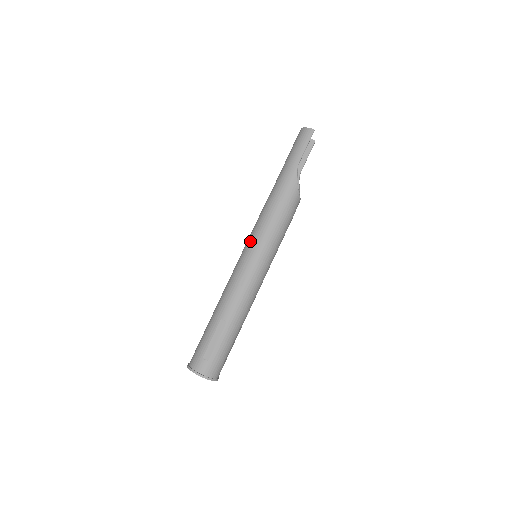
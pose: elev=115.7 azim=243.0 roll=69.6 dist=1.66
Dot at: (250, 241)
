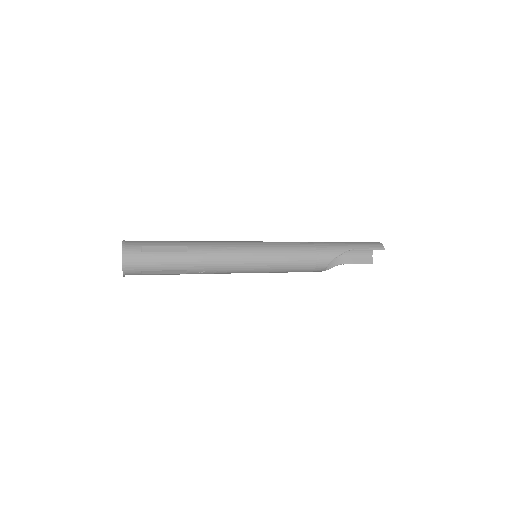
Dot at: occluded
